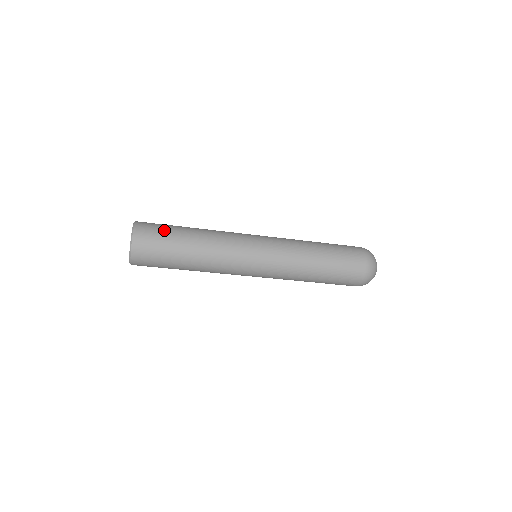
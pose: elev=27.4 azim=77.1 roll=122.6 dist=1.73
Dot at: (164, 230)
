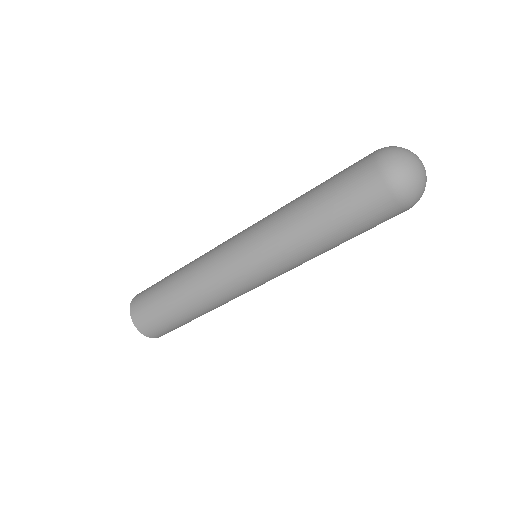
Dot at: occluded
